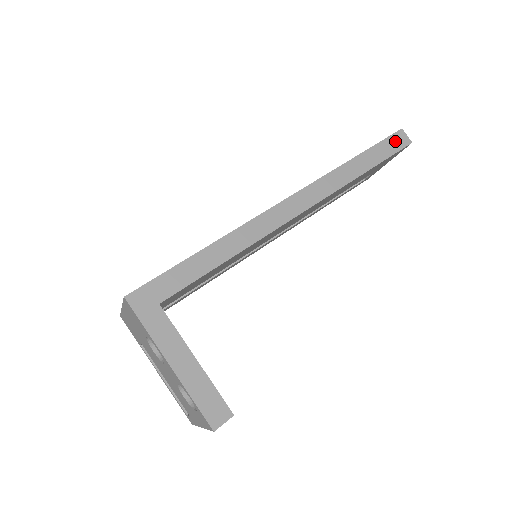
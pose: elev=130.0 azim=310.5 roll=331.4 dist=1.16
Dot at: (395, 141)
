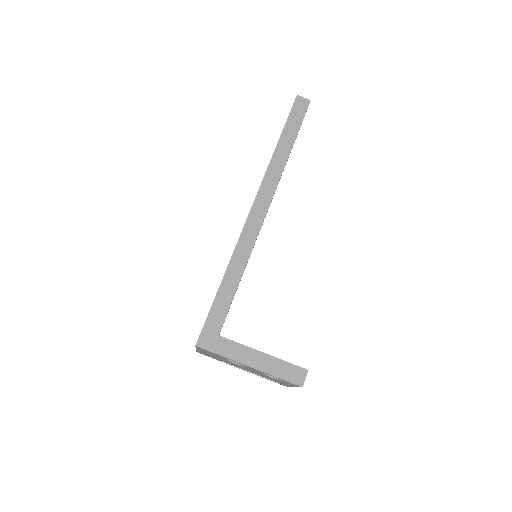
Dot at: (298, 109)
